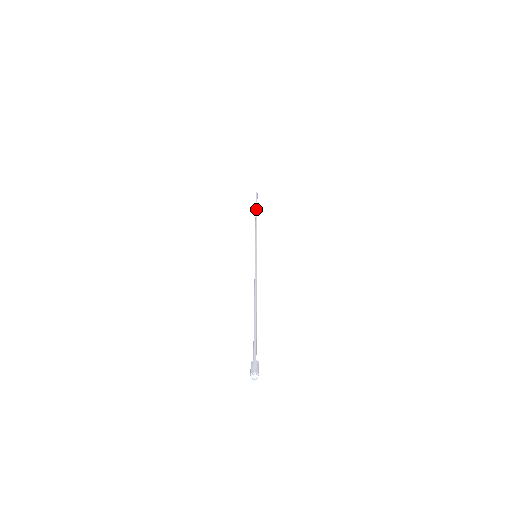
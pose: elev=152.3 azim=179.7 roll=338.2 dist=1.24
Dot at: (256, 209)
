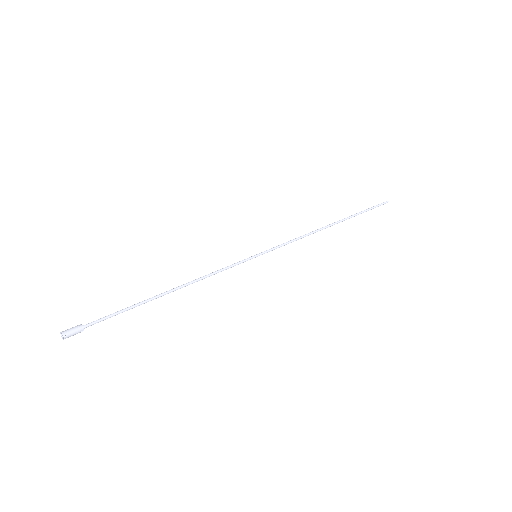
Dot at: (350, 216)
